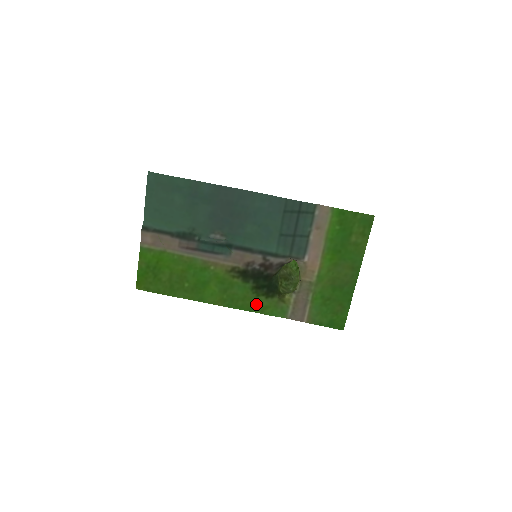
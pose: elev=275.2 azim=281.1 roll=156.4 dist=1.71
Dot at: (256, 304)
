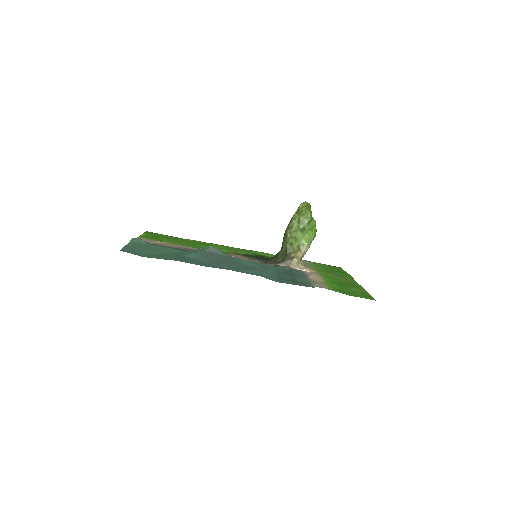
Dot at: (261, 254)
